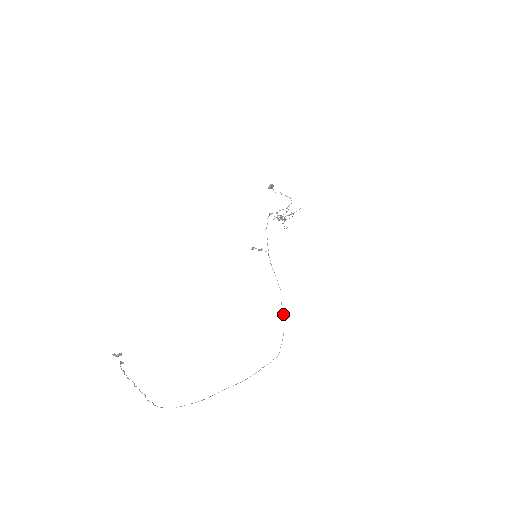
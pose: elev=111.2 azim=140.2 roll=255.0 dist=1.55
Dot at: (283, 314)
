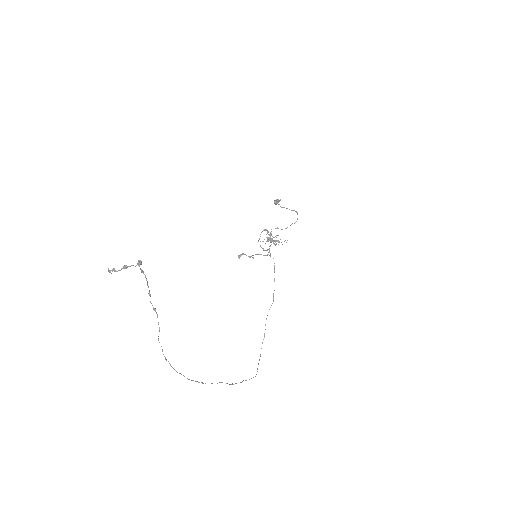
Dot at: occluded
